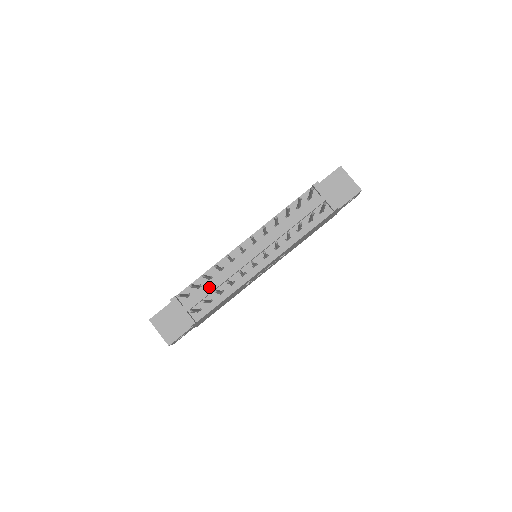
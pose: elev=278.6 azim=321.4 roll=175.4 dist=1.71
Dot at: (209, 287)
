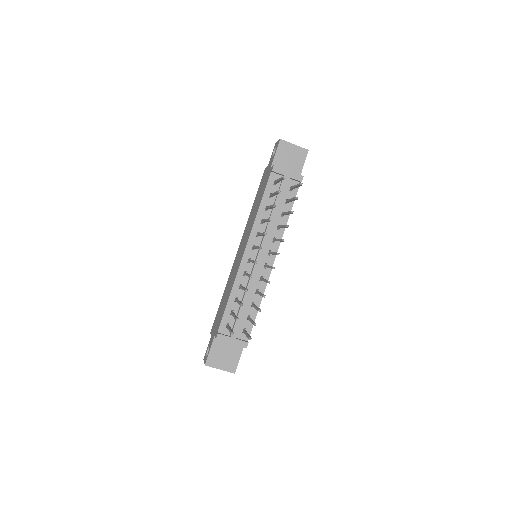
Dot at: (241, 308)
